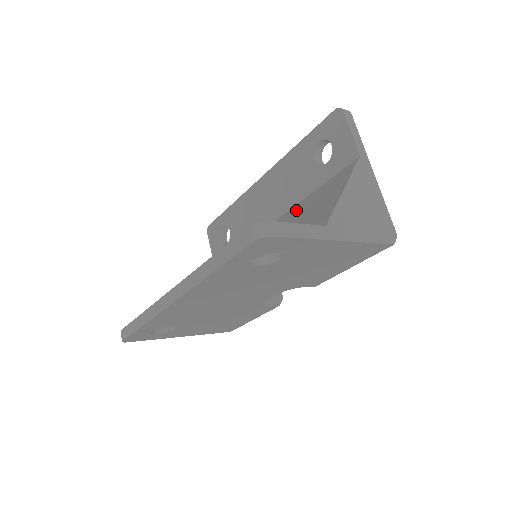
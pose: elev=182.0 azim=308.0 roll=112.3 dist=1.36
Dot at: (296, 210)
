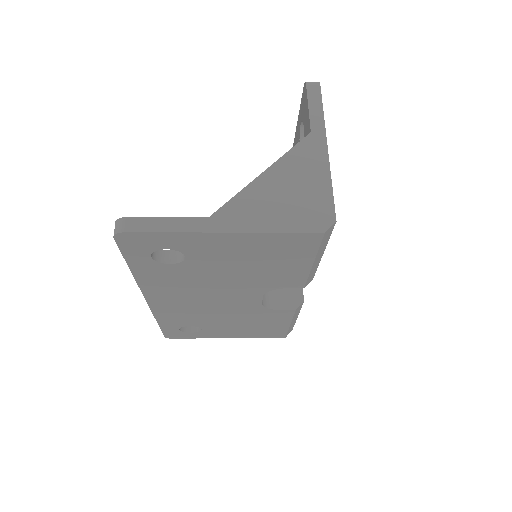
Dot at: occluded
